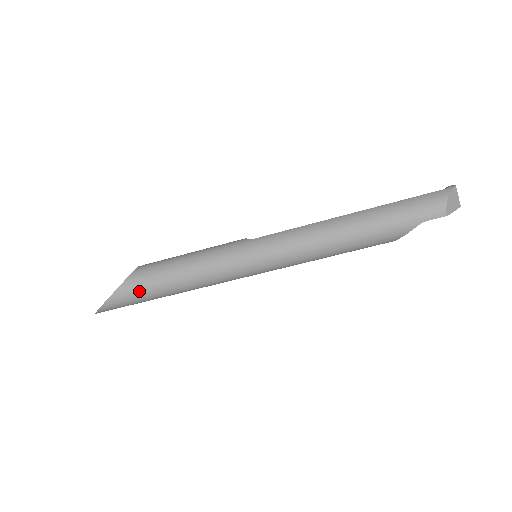
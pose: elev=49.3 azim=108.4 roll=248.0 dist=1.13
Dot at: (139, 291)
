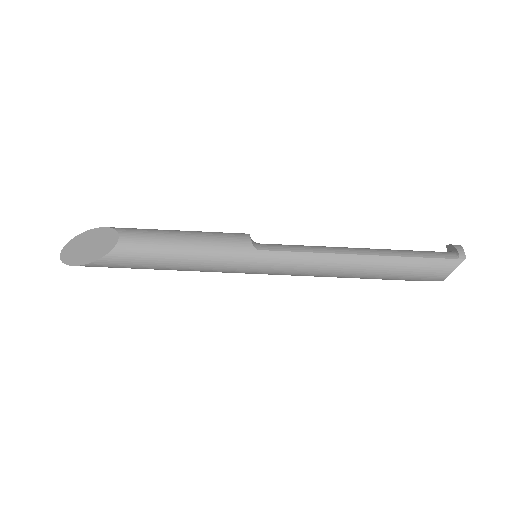
Dot at: (123, 266)
